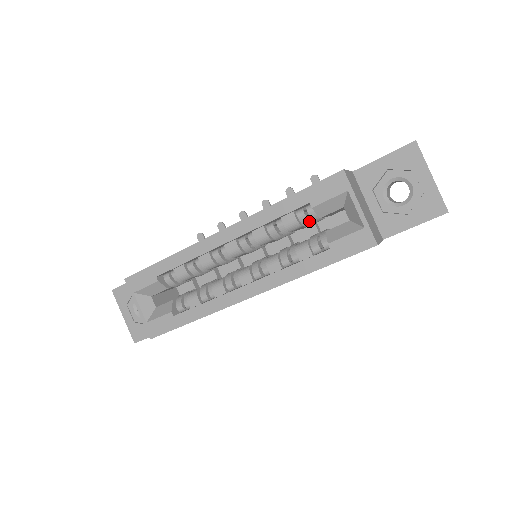
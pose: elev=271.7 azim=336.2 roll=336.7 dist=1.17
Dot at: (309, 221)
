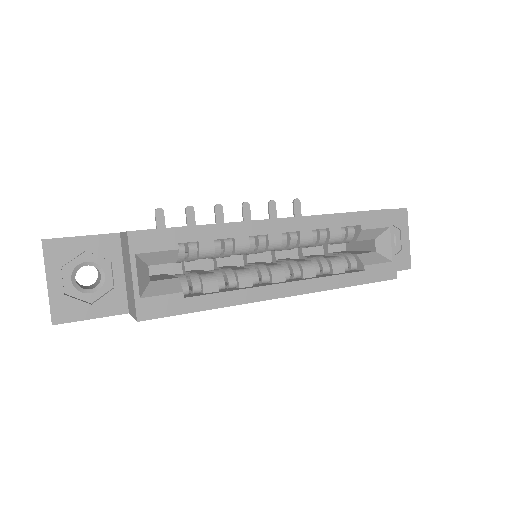
Dot at: (343, 240)
